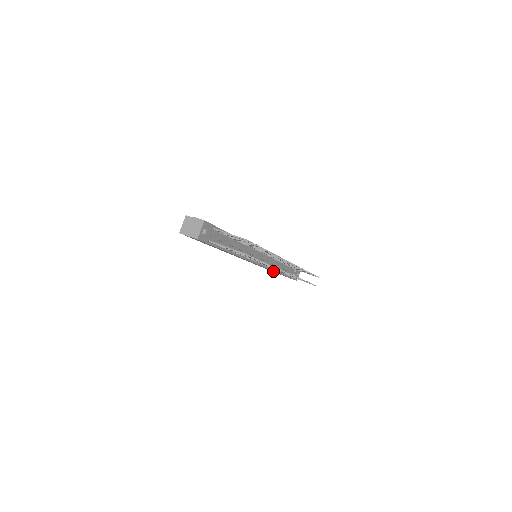
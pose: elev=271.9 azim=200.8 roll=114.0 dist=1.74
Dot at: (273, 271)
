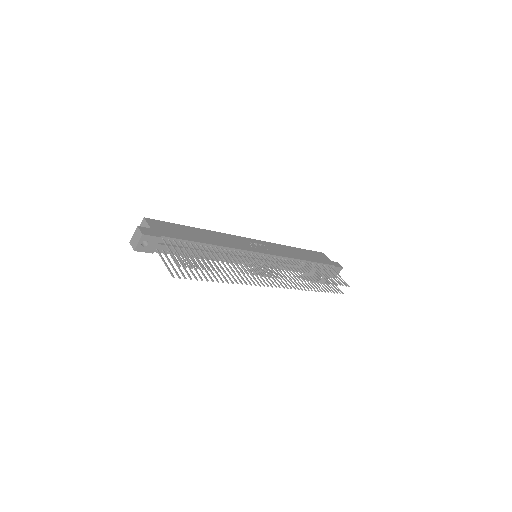
Dot at: occluded
